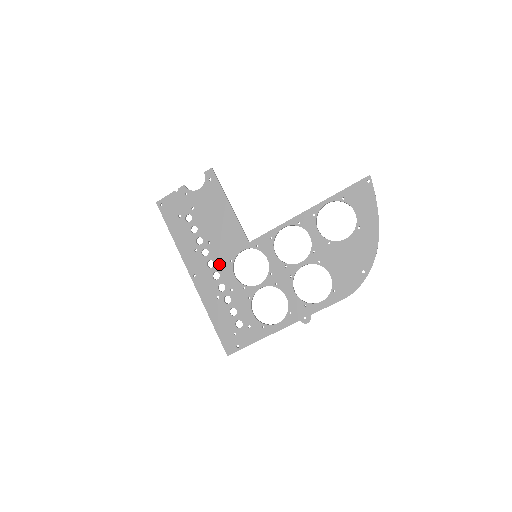
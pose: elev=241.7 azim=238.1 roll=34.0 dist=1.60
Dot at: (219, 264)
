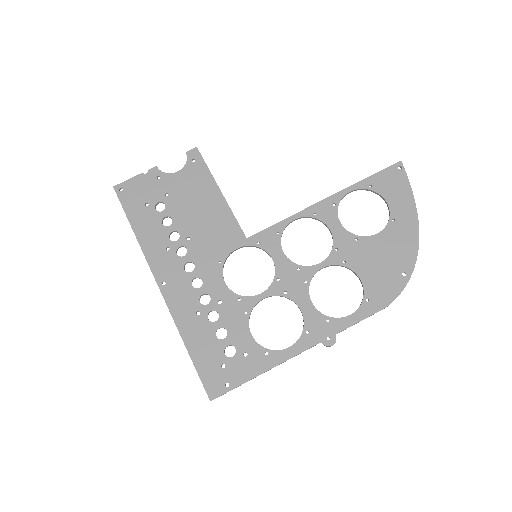
Dot at: (202, 267)
